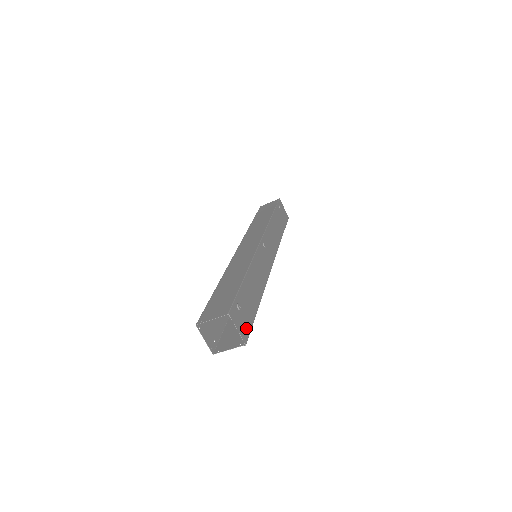
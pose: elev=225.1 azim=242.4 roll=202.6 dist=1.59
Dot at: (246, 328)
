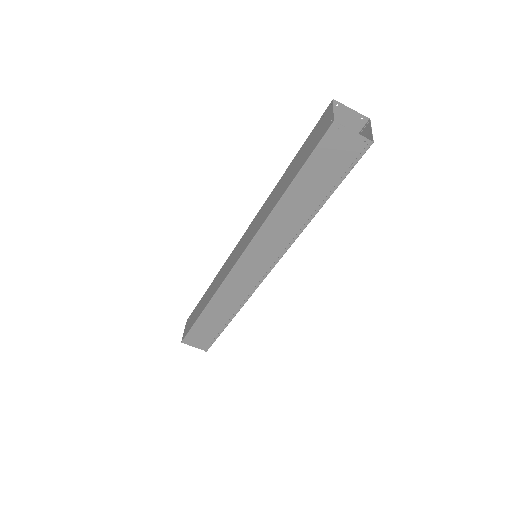
Dot at: occluded
